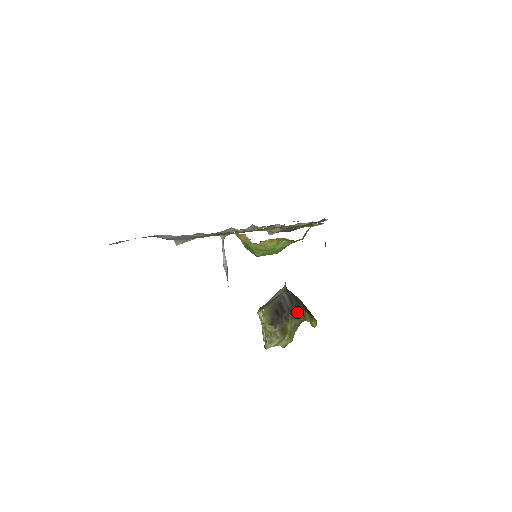
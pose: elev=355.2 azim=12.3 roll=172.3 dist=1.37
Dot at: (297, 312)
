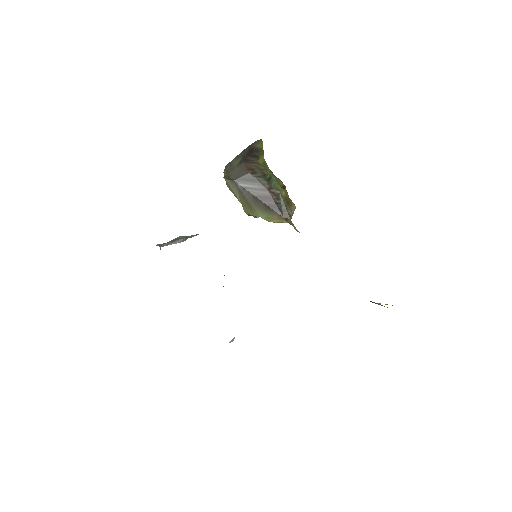
Dot at: (266, 178)
